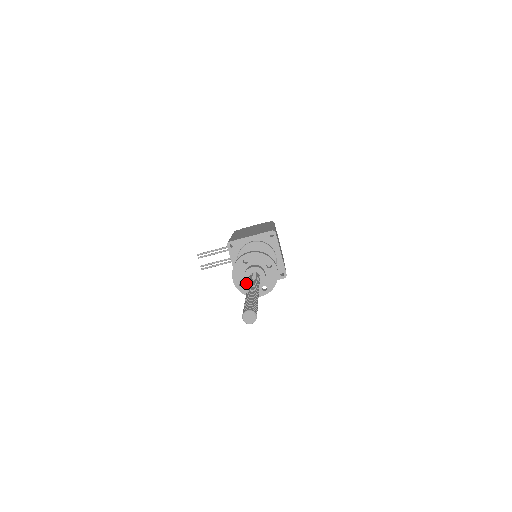
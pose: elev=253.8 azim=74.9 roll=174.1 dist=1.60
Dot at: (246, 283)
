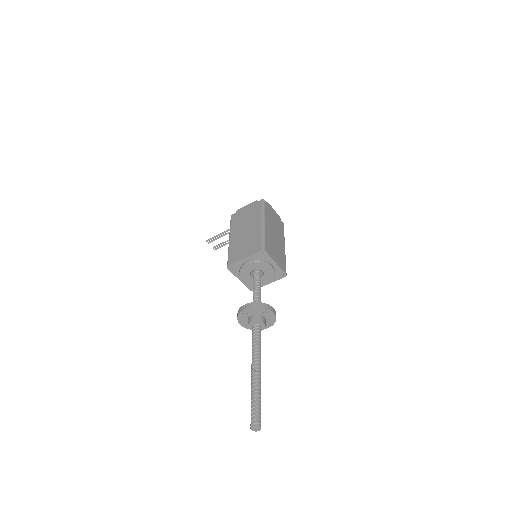
Dot at: occluded
